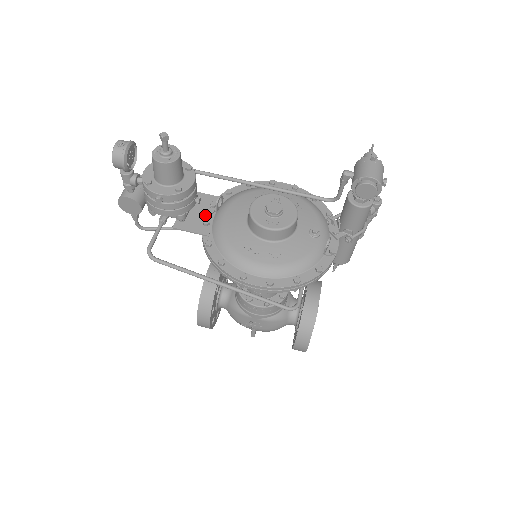
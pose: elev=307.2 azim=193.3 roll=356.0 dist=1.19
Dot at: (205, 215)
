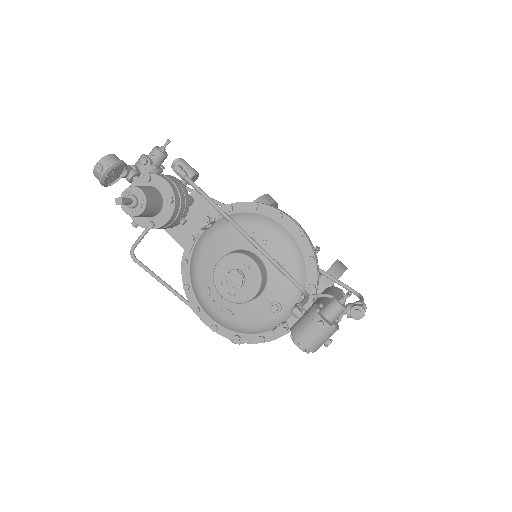
Dot at: (195, 227)
